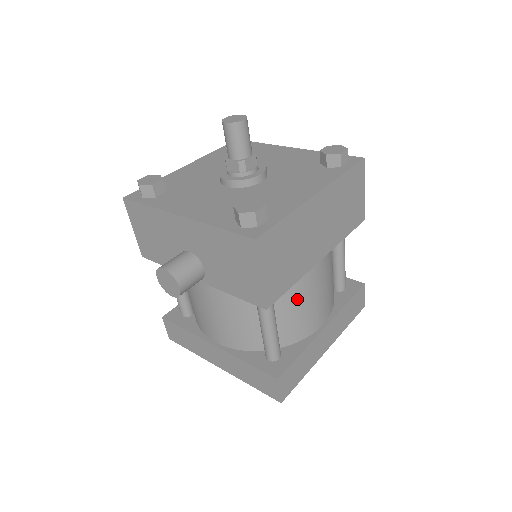
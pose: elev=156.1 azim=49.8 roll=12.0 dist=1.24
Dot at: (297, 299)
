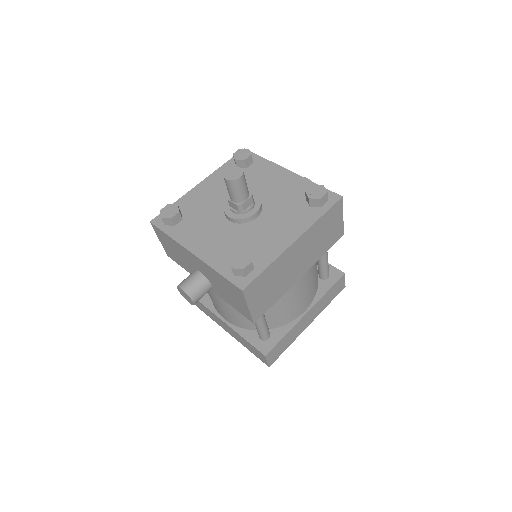
Dot at: (282, 302)
